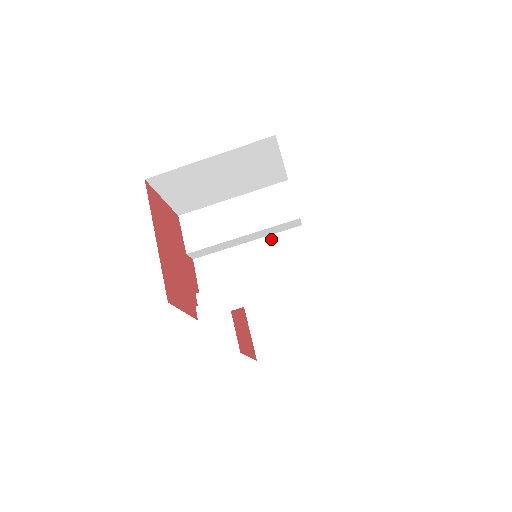
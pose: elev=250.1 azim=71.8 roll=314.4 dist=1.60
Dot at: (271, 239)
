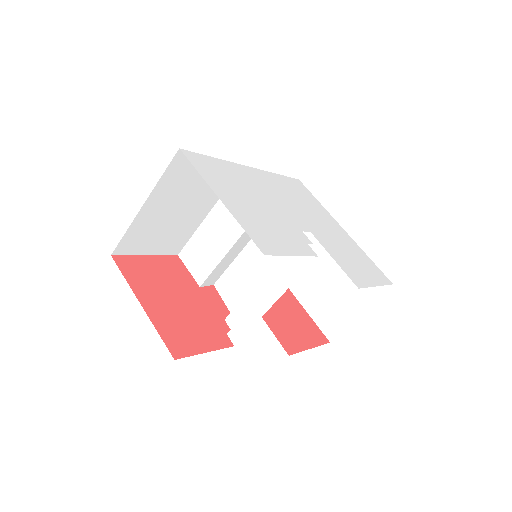
Dot at: occluded
